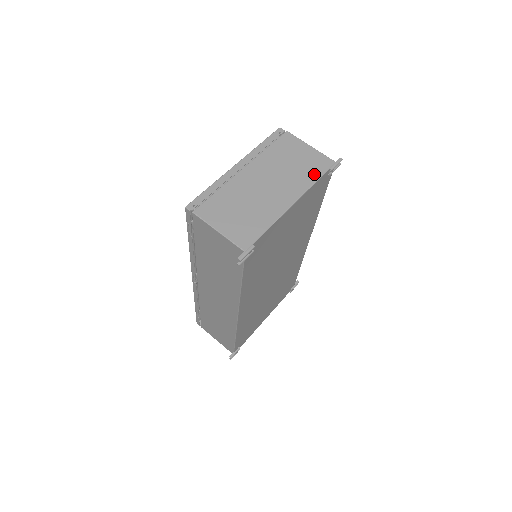
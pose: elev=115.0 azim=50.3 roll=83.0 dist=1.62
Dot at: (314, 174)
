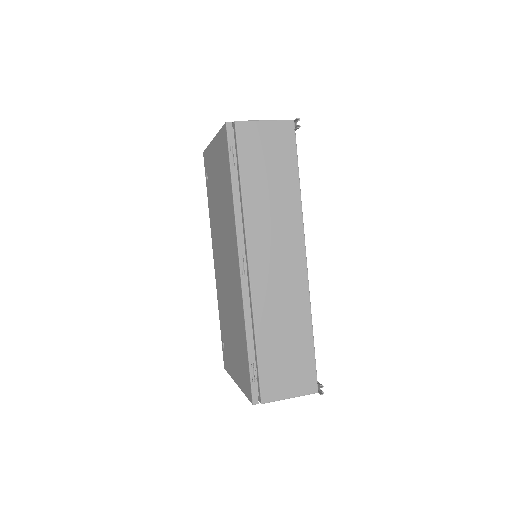
Dot at: occluded
